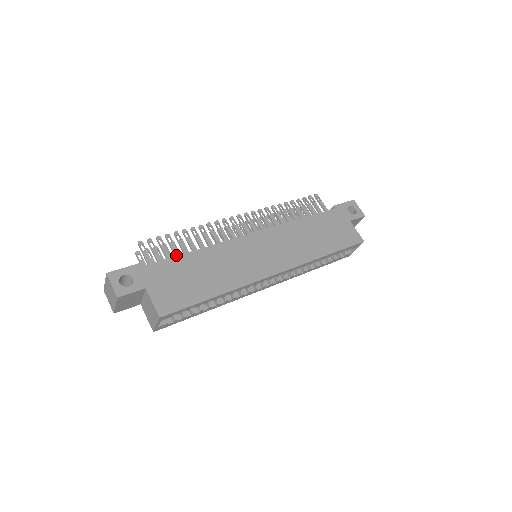
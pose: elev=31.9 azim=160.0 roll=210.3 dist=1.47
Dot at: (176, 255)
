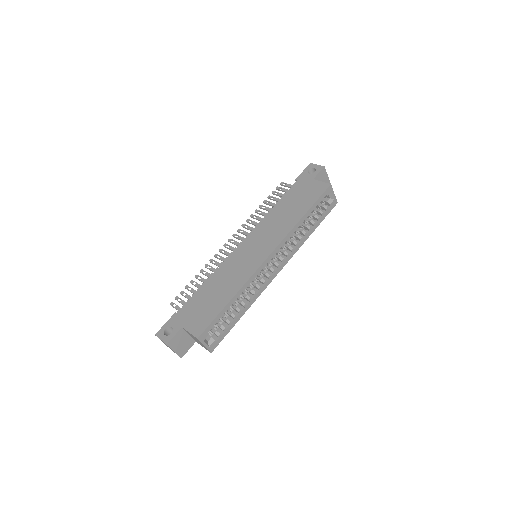
Dot at: occluded
